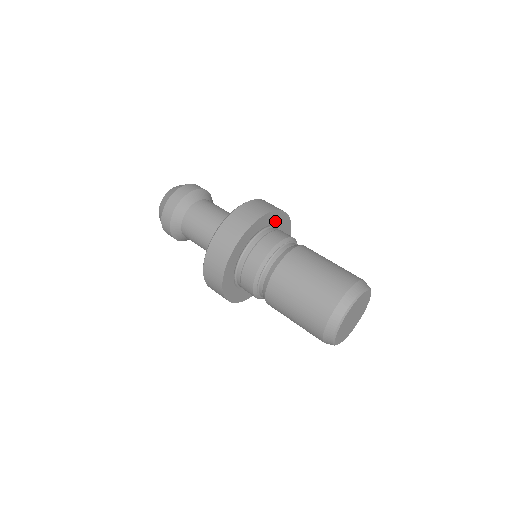
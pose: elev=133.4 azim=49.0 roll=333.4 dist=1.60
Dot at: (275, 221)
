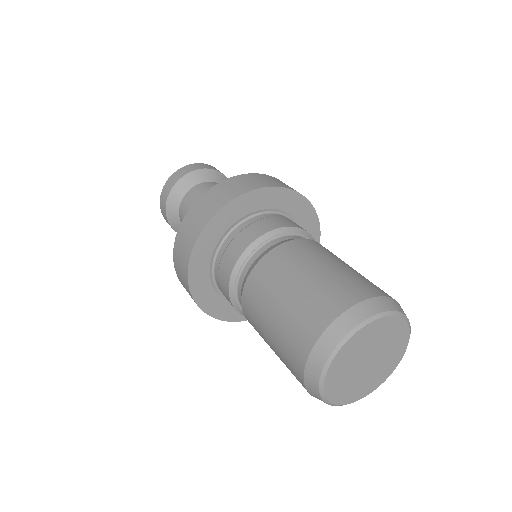
Dot at: (304, 224)
